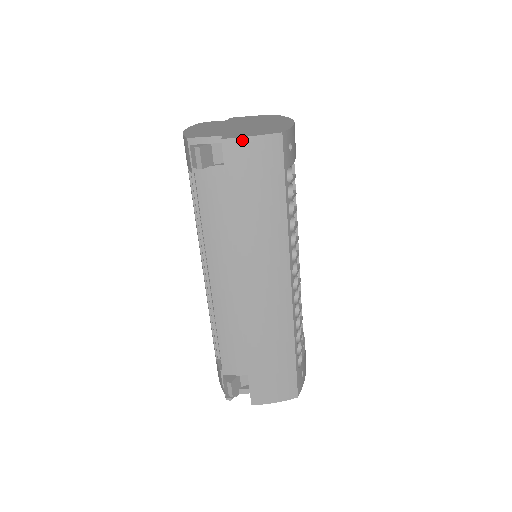
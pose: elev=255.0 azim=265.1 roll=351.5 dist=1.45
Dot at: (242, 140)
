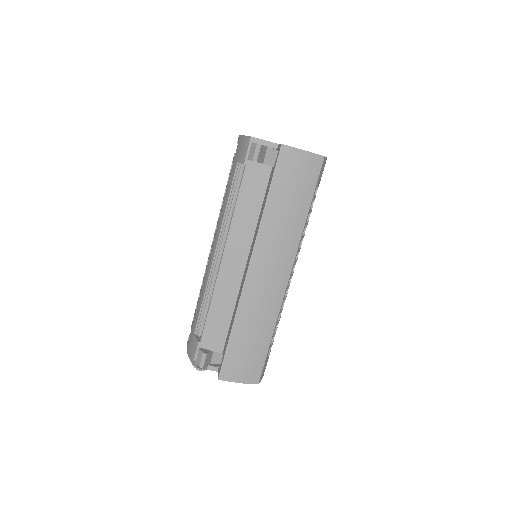
Dot at: (296, 150)
